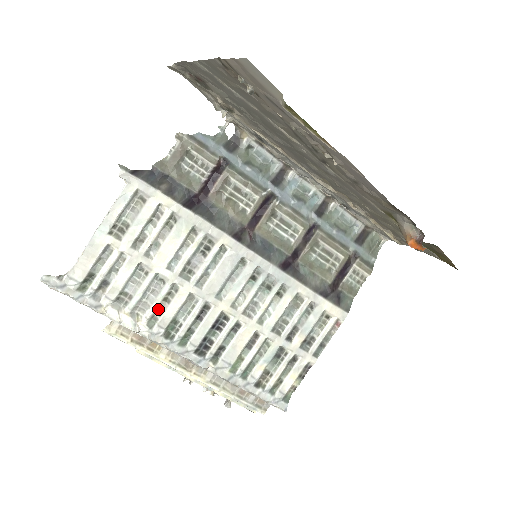
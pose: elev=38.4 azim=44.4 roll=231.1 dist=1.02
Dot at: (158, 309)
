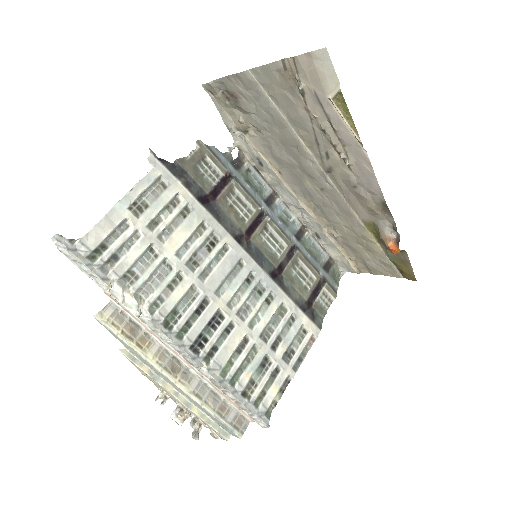
Dot at: (161, 295)
